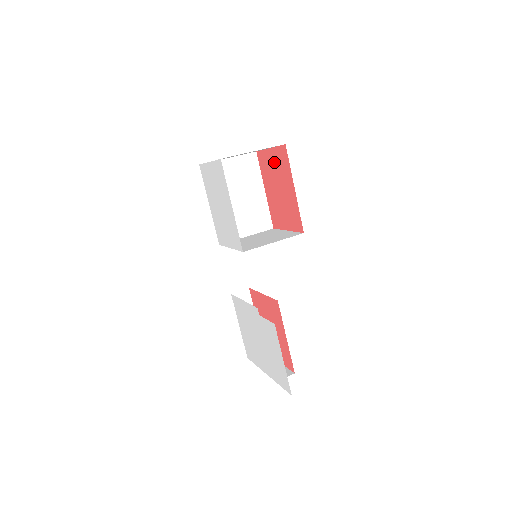
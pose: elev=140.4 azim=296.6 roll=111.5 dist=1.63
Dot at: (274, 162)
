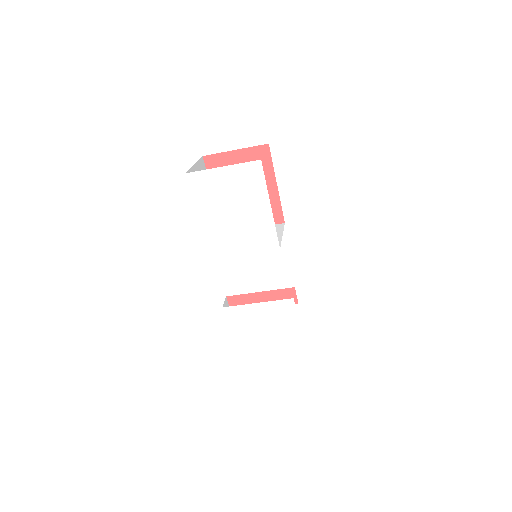
Dot at: occluded
